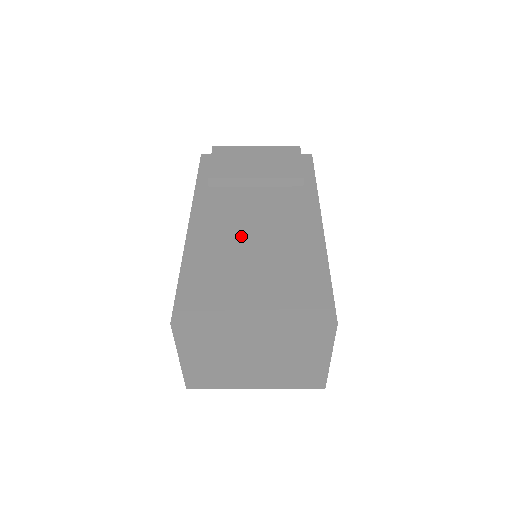
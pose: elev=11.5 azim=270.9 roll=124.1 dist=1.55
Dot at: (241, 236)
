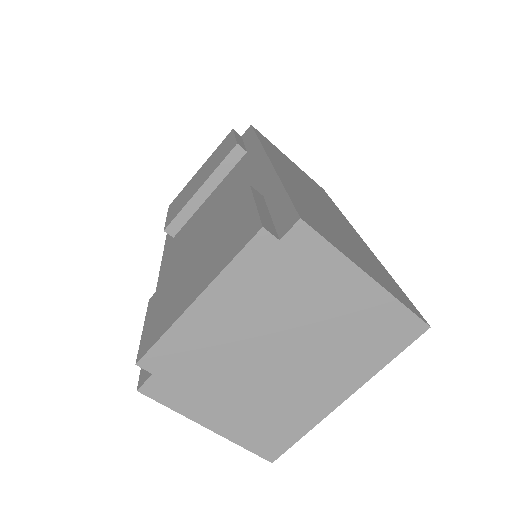
Dot at: occluded
